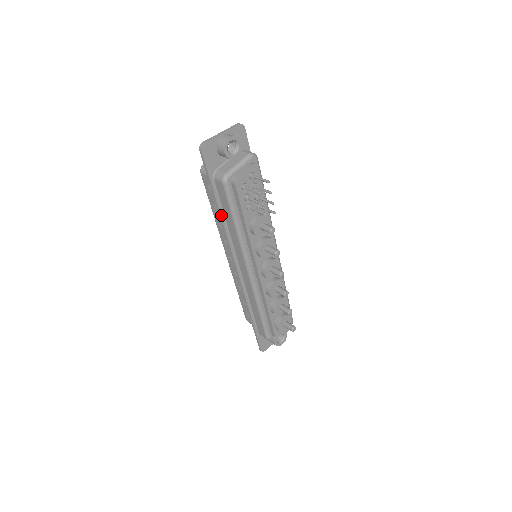
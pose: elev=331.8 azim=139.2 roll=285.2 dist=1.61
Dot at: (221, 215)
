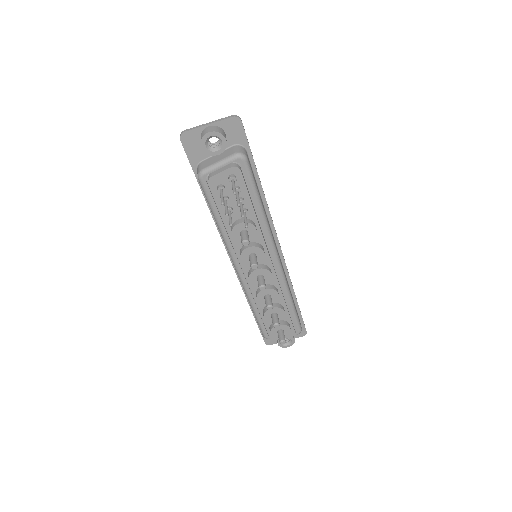
Dot at: (209, 207)
